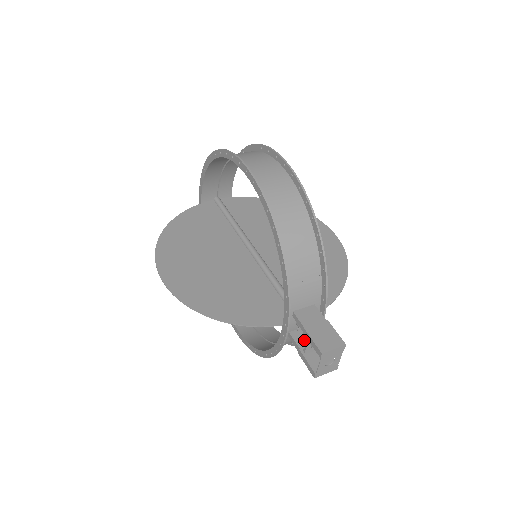
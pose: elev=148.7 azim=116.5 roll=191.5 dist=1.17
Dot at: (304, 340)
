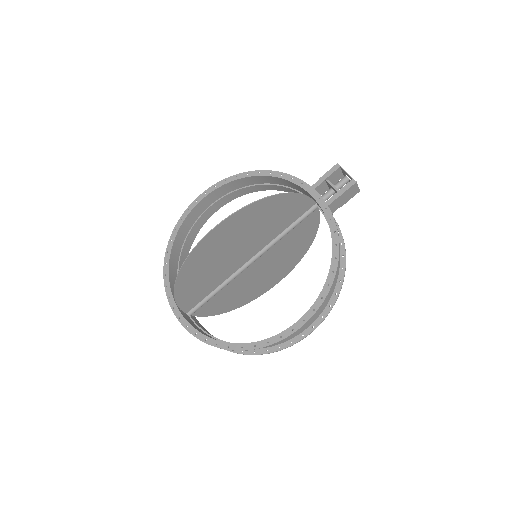
Dot at: occluded
